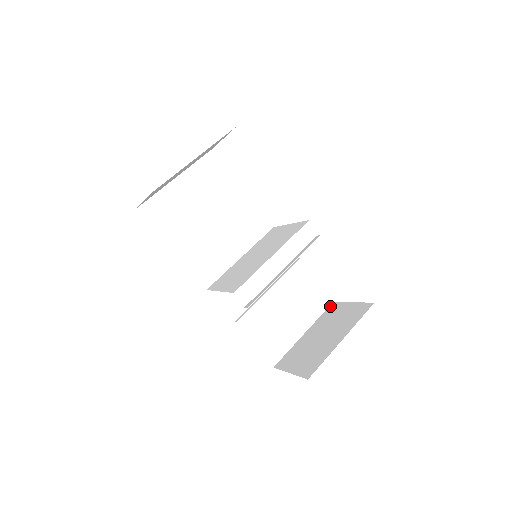
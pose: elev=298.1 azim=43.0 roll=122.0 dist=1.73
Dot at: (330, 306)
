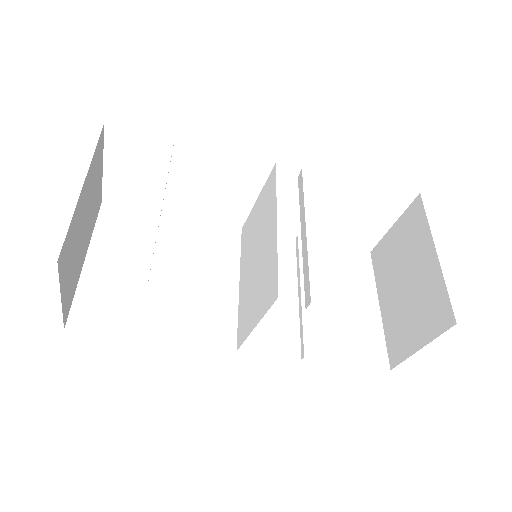
Dot at: (372, 258)
